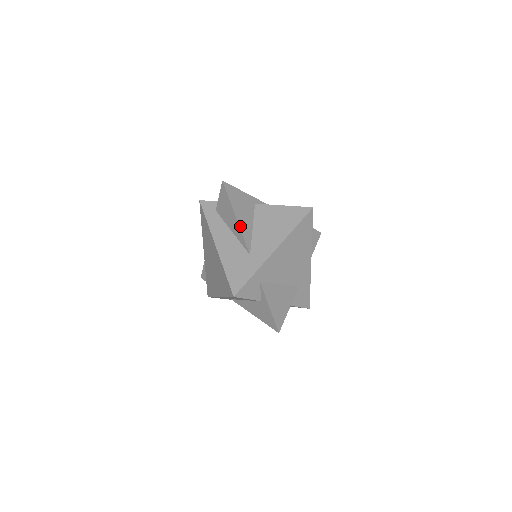
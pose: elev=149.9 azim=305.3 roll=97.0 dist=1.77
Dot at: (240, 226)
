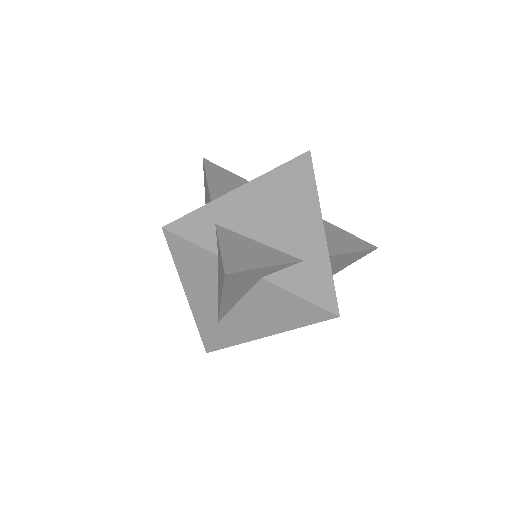
Dot at: (209, 184)
